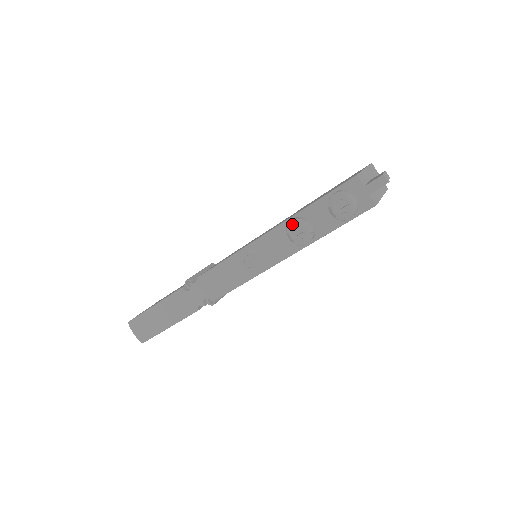
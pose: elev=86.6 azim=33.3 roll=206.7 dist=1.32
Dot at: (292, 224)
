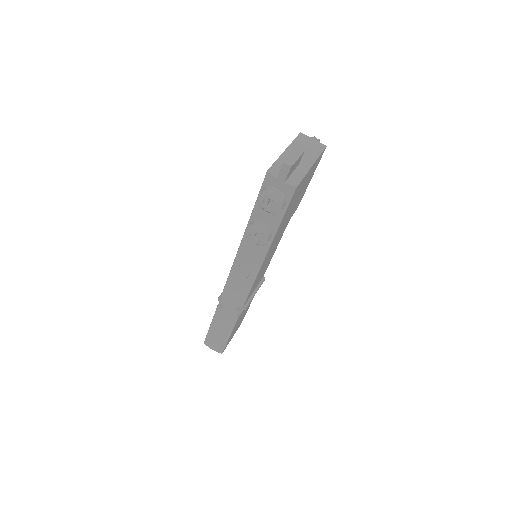
Dot at: (247, 233)
